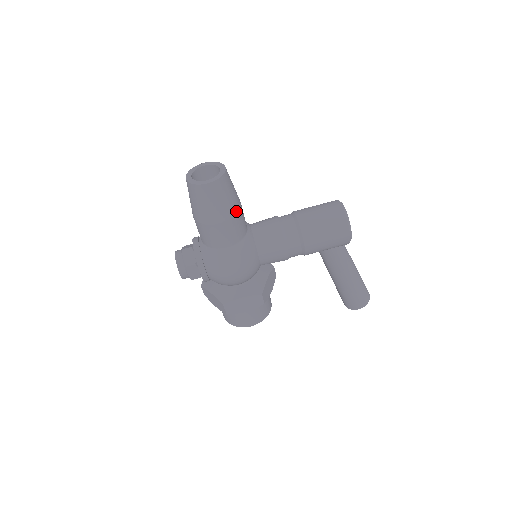
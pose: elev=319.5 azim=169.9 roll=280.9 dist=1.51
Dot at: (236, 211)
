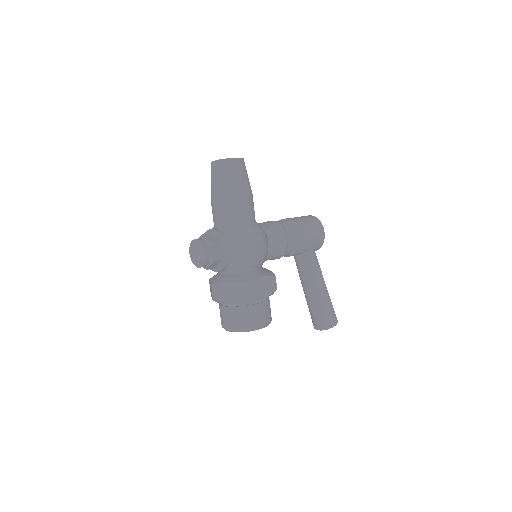
Dot at: occluded
